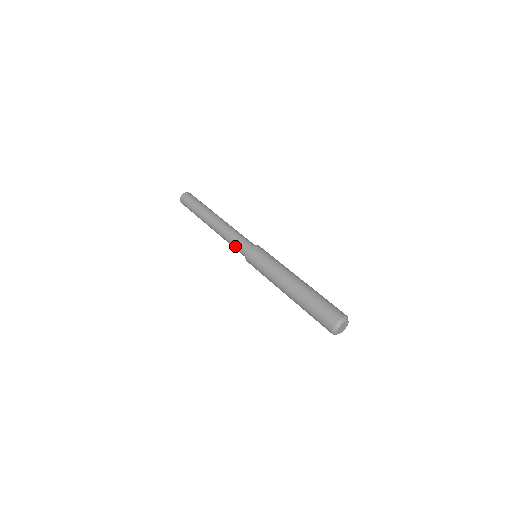
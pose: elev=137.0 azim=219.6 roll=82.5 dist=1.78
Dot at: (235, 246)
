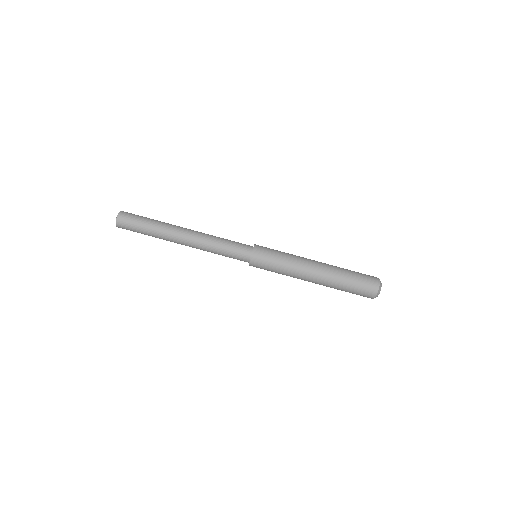
Dot at: occluded
